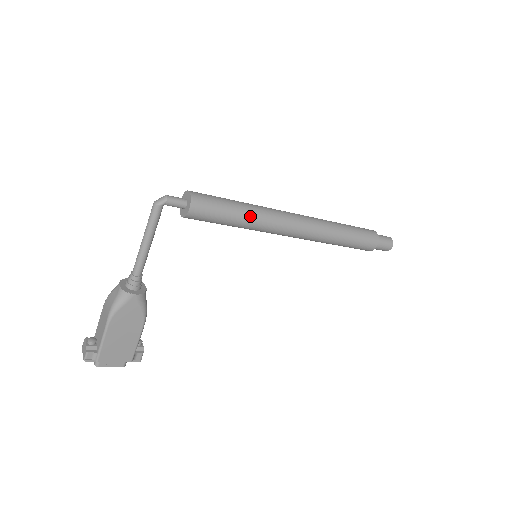
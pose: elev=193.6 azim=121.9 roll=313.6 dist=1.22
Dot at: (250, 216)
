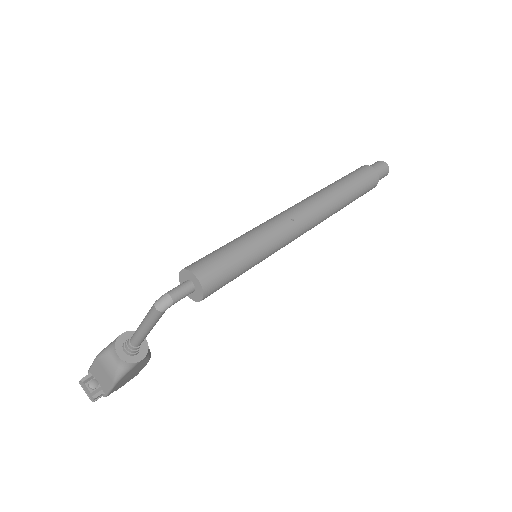
Dot at: (264, 256)
